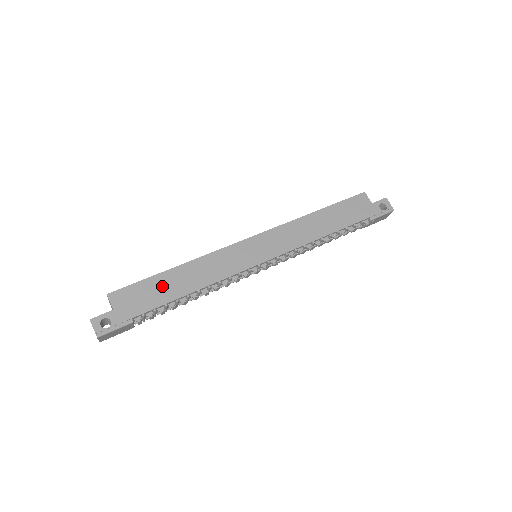
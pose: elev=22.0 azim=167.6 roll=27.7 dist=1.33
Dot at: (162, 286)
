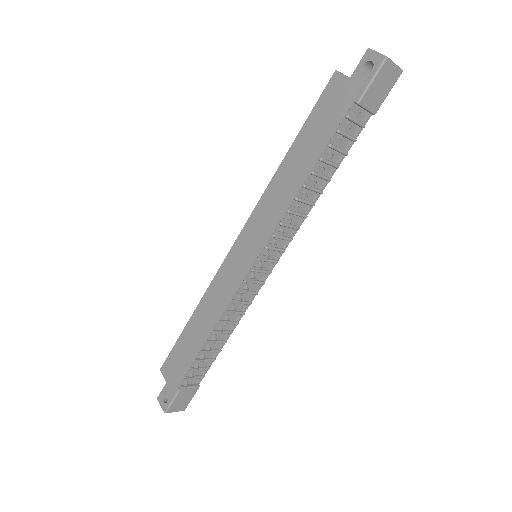
Dot at: (187, 342)
